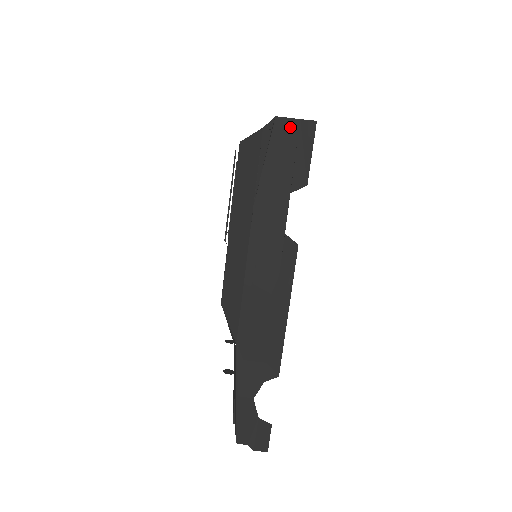
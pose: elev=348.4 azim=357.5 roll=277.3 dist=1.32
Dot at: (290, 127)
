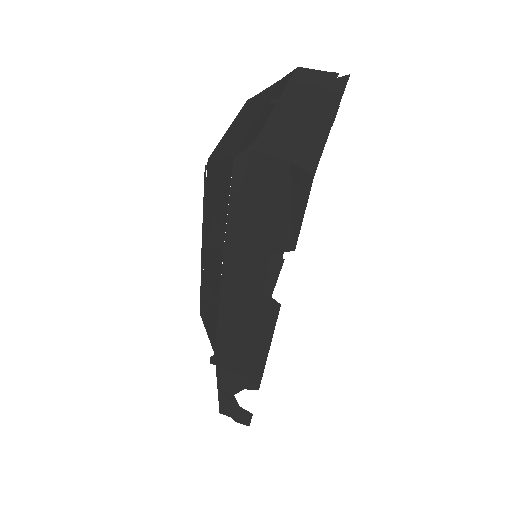
Dot at: (273, 170)
